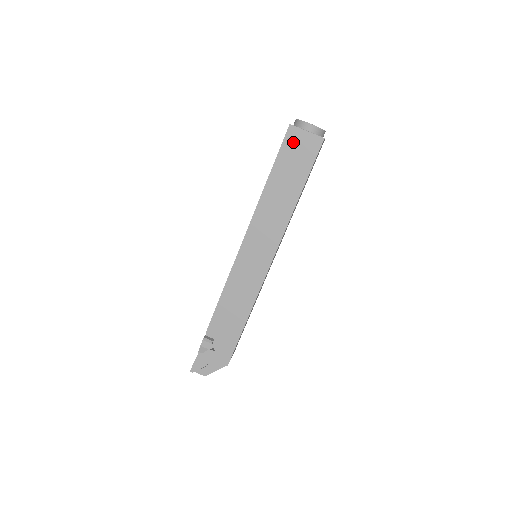
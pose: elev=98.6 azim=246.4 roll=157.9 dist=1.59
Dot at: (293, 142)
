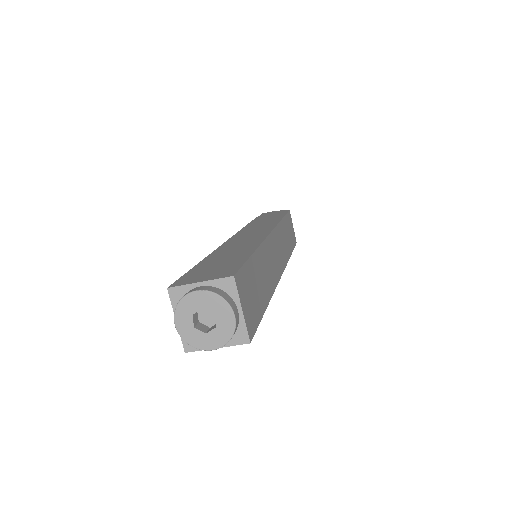
Dot at: occluded
